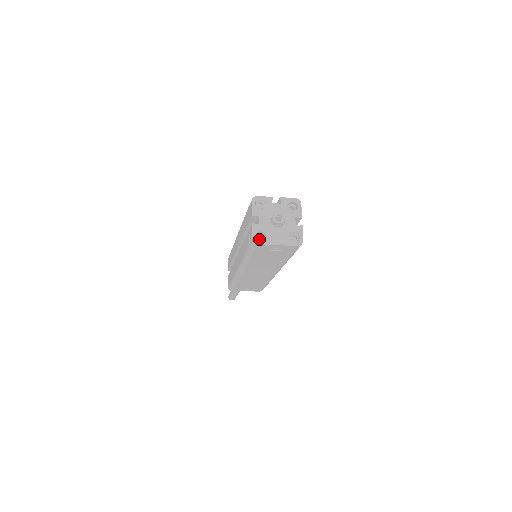
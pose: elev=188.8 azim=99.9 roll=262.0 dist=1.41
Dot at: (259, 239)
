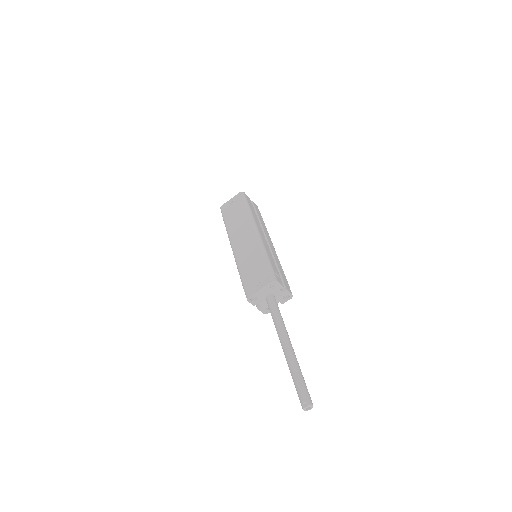
Dot at: occluded
